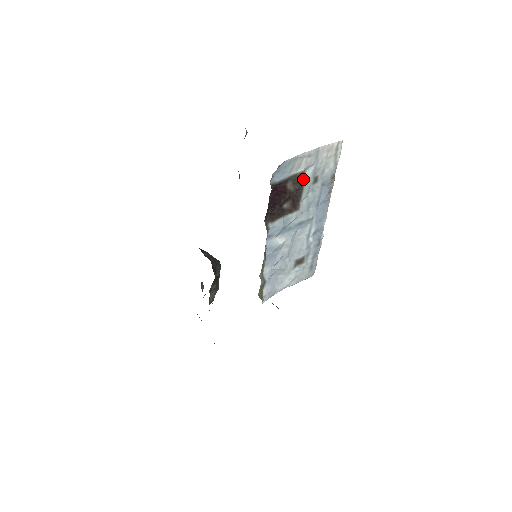
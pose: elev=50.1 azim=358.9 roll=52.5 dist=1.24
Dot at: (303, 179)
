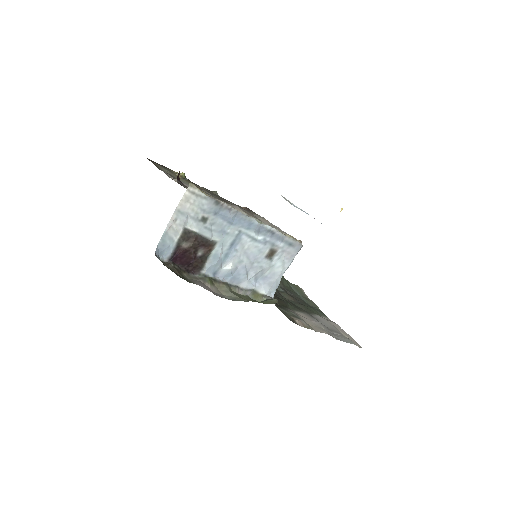
Dot at: (191, 232)
